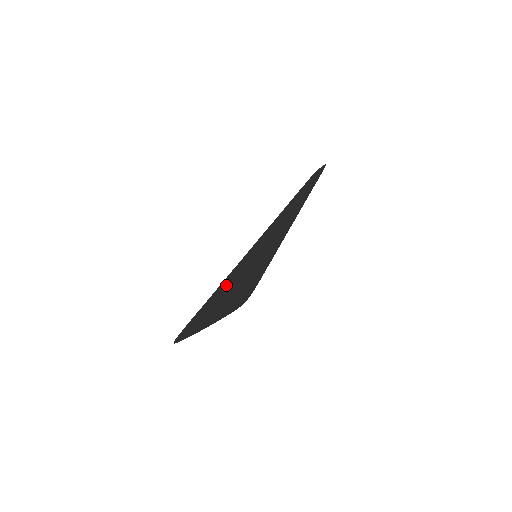
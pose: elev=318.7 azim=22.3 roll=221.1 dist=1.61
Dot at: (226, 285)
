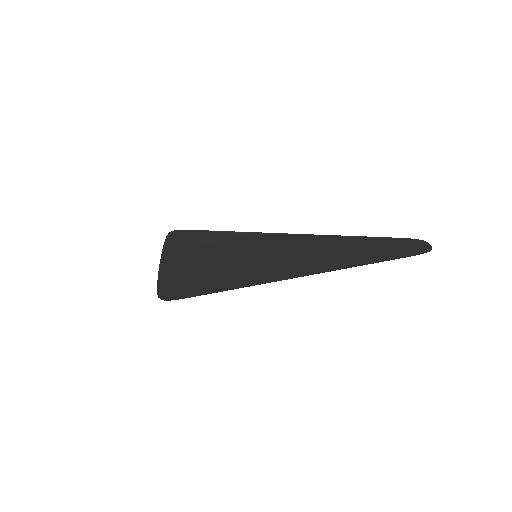
Dot at: (226, 243)
